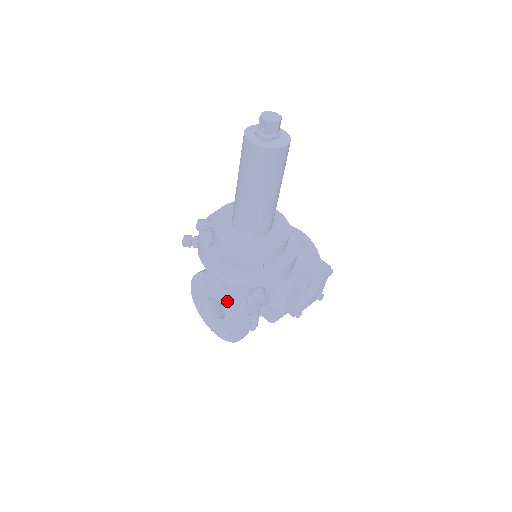
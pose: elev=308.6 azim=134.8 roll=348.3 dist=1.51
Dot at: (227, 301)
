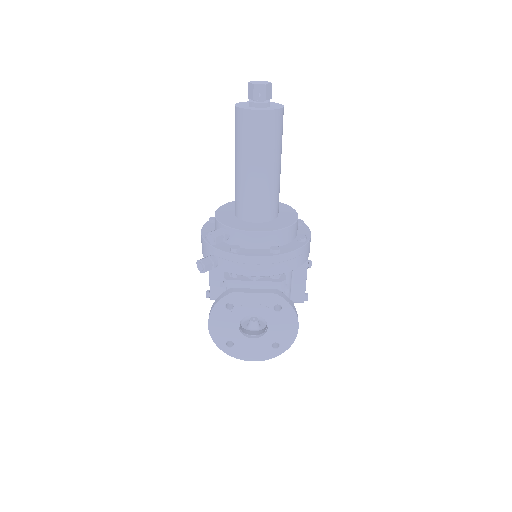
Dot at: (269, 306)
